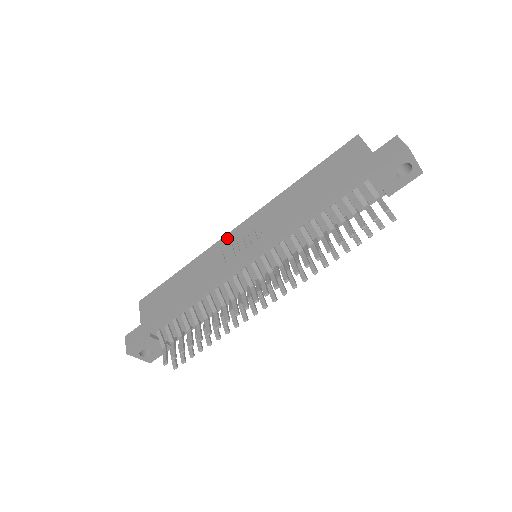
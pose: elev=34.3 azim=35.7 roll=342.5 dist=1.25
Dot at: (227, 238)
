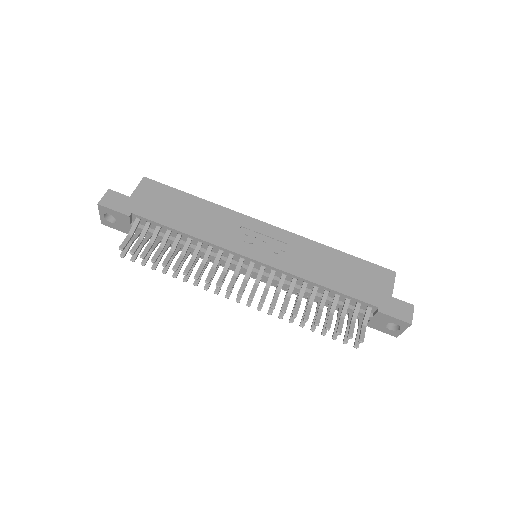
Dot at: (253, 222)
